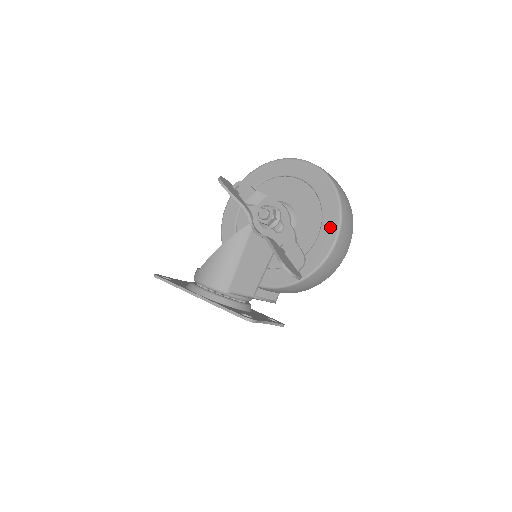
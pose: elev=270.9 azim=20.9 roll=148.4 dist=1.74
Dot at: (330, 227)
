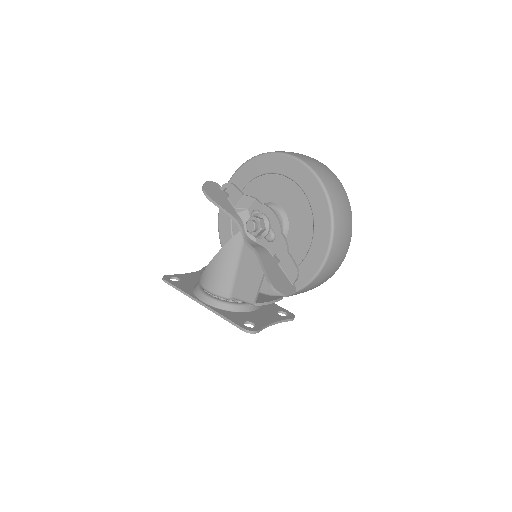
Dot at: (322, 236)
